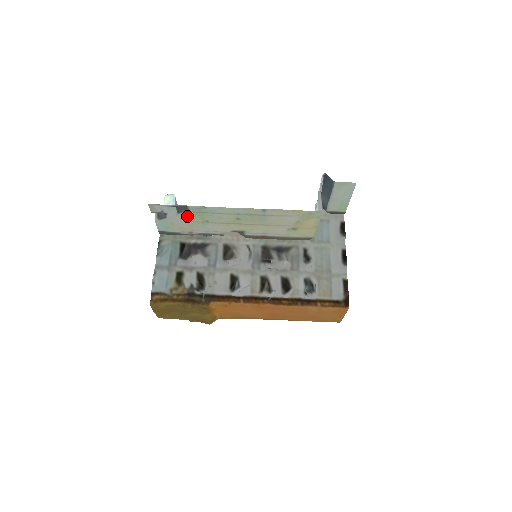
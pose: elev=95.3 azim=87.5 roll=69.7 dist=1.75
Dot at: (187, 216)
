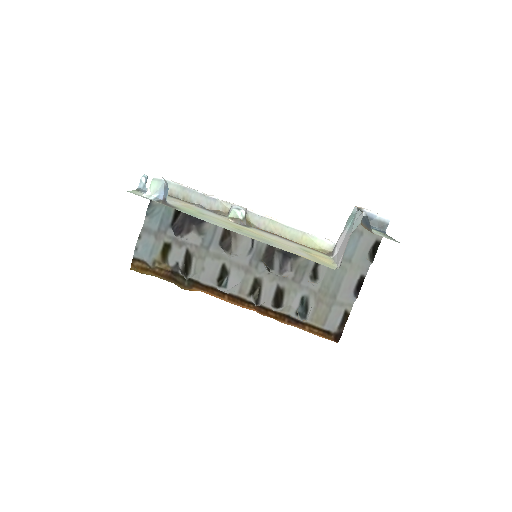
Dot at: (178, 206)
